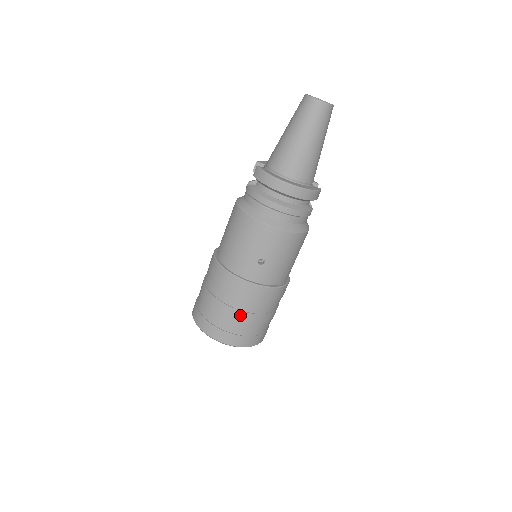
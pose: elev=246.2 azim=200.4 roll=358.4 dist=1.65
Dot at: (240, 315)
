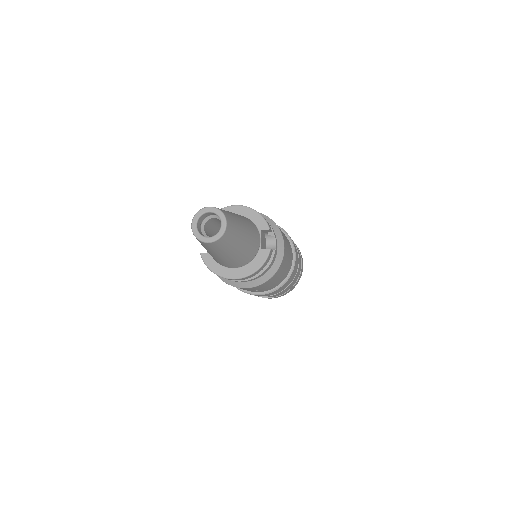
Dot at: occluded
